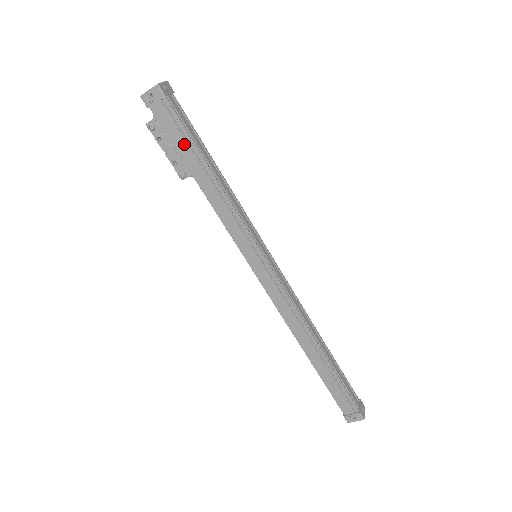
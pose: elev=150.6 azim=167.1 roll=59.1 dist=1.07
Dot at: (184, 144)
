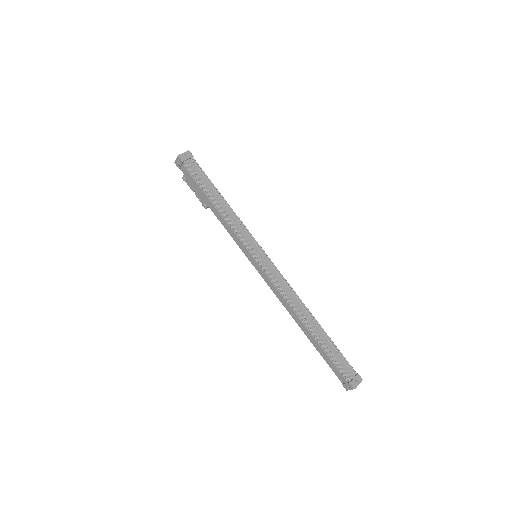
Dot at: (199, 187)
